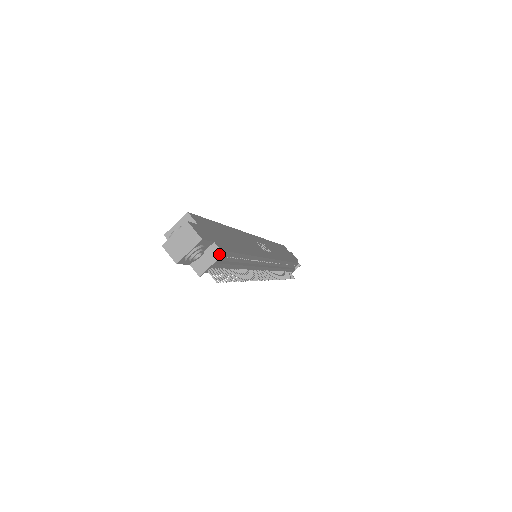
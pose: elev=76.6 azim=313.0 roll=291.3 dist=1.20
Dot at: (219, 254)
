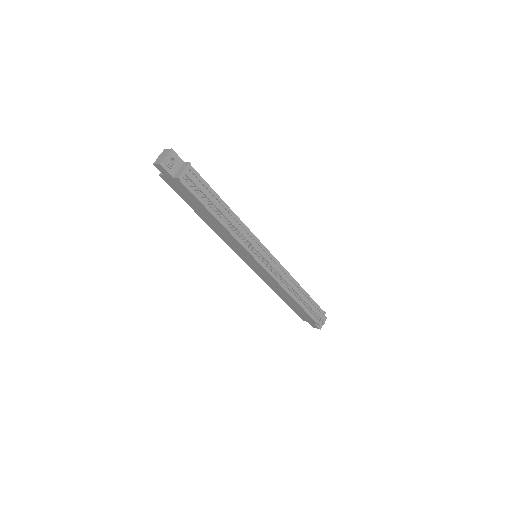
Dot at: (187, 164)
